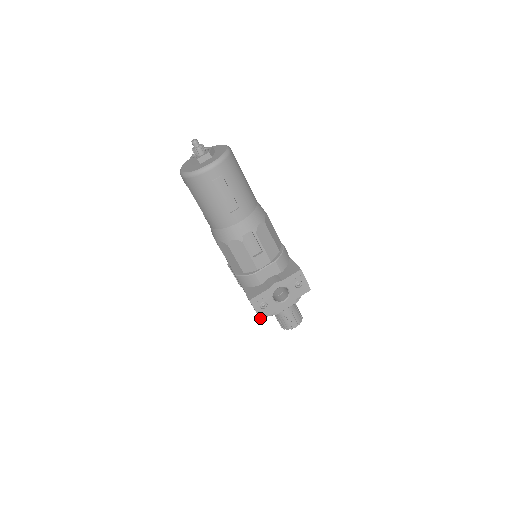
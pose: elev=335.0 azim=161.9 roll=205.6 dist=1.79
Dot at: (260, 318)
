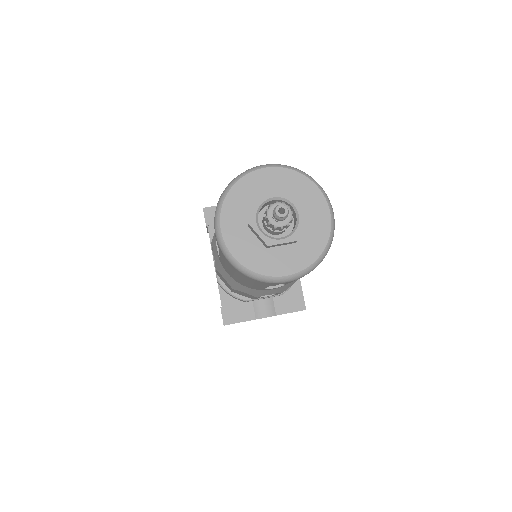
Dot at: occluded
